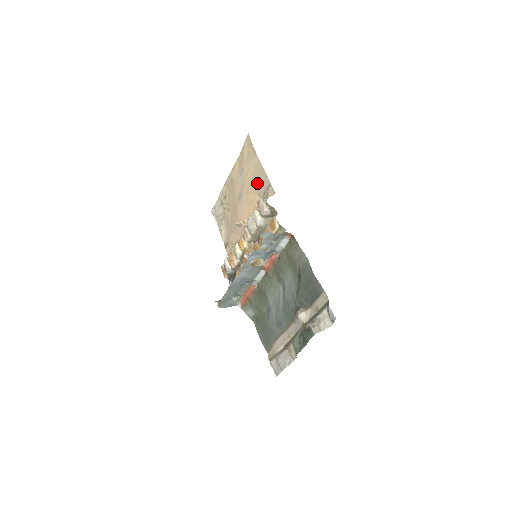
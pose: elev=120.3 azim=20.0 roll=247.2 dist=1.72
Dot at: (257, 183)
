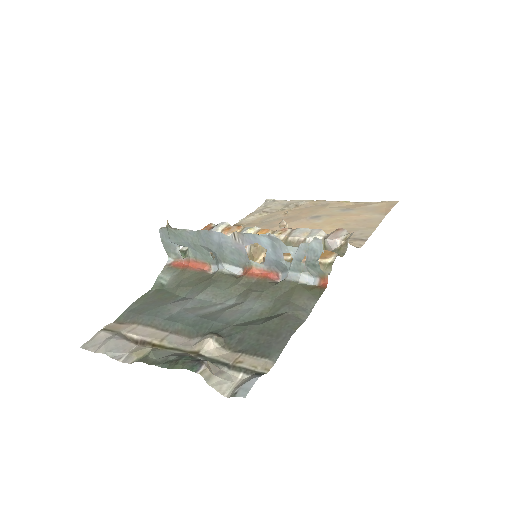
Dot at: (351, 227)
